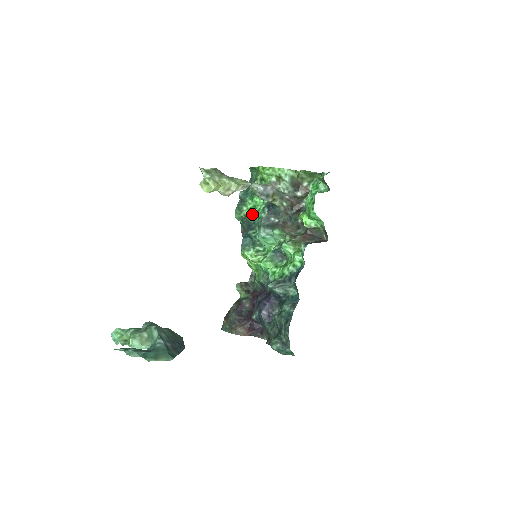
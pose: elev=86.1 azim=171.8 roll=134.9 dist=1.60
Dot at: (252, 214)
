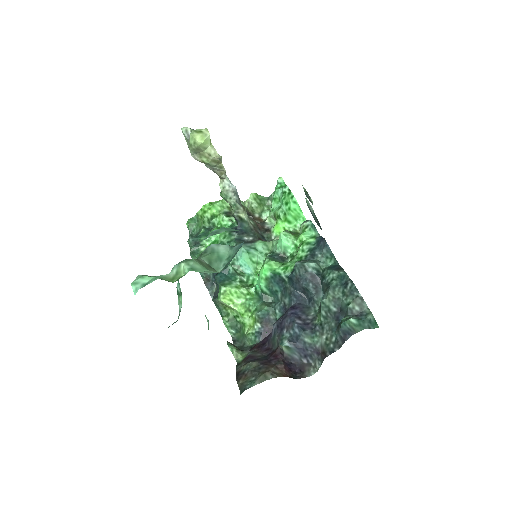
Dot at: occluded
